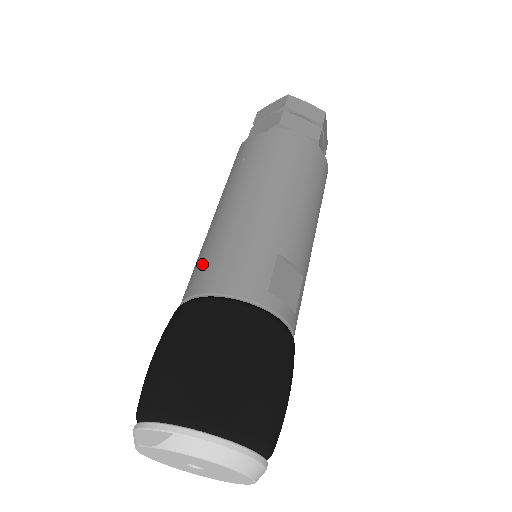
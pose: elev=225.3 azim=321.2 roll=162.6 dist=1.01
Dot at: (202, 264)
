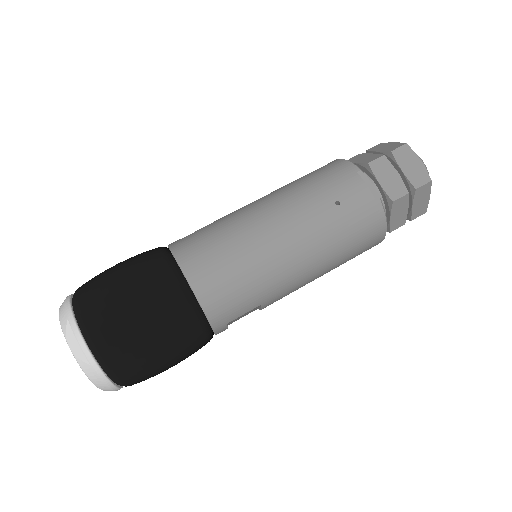
Dot at: (217, 260)
